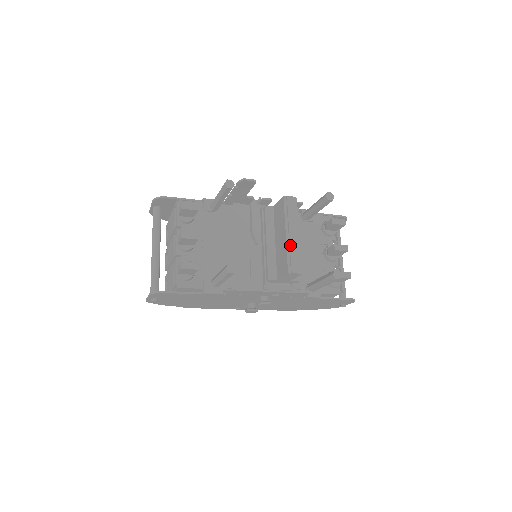
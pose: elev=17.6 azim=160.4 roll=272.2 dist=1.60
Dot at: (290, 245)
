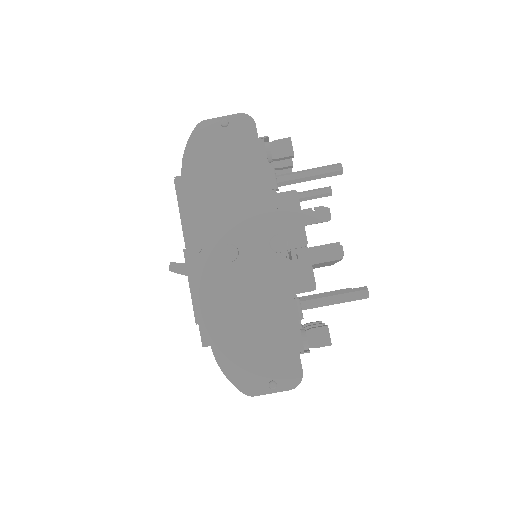
Dot at: occluded
